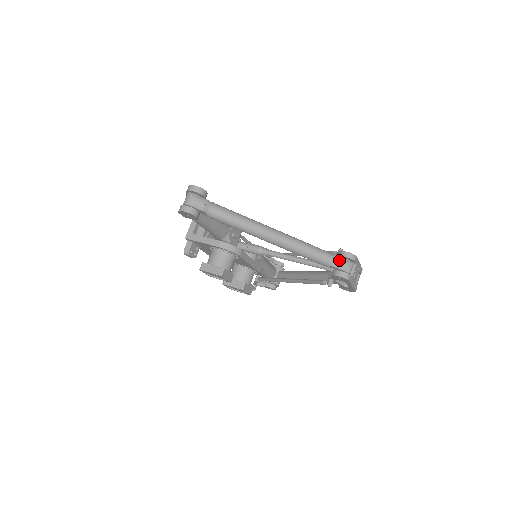
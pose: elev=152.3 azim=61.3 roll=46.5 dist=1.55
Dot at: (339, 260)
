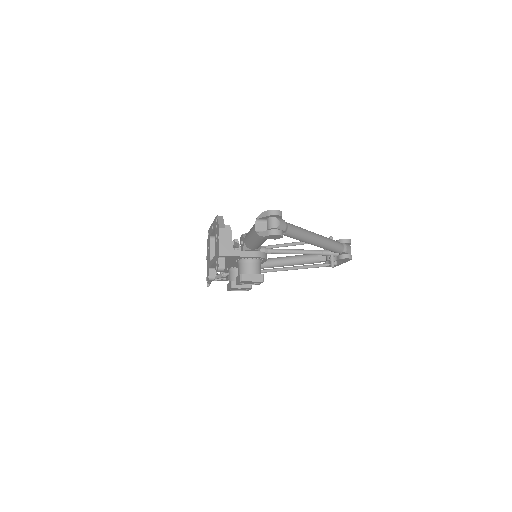
Dot at: (346, 246)
